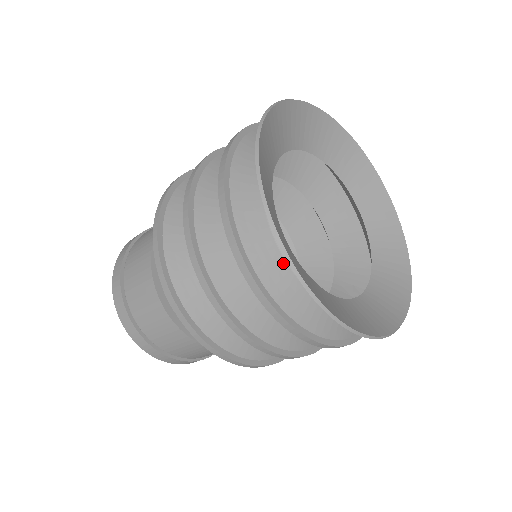
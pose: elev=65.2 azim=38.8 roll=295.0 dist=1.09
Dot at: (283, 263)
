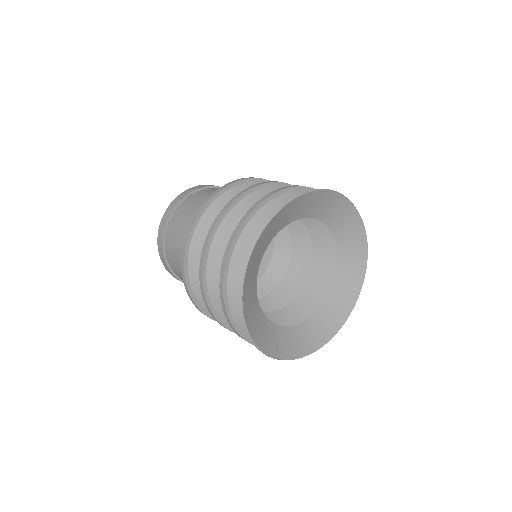
Dot at: occluded
